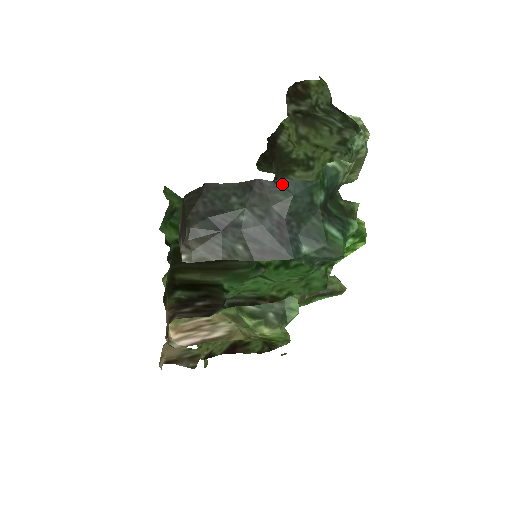
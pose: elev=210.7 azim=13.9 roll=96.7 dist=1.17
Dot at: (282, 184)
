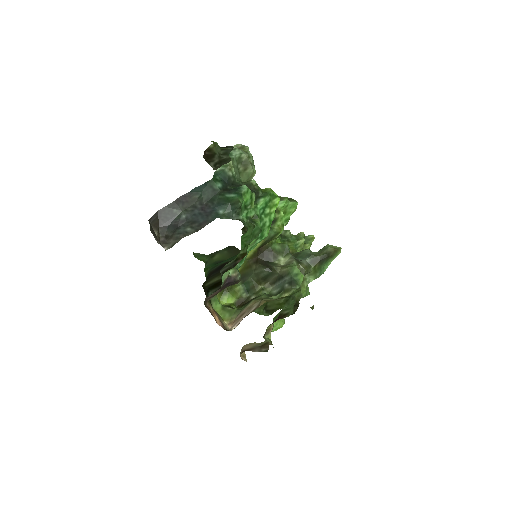
Dot at: (194, 191)
